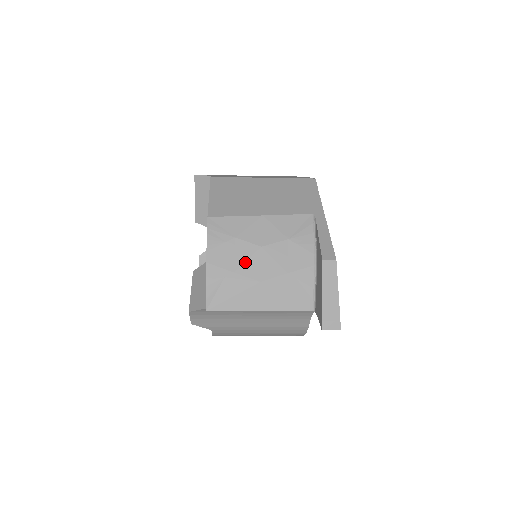
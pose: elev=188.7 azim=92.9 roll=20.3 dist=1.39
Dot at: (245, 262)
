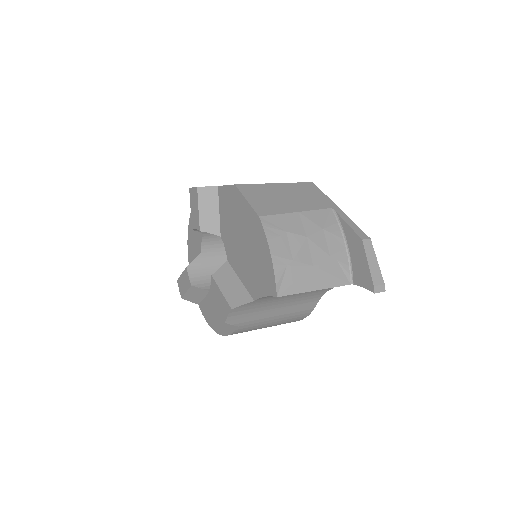
Dot at: (299, 251)
